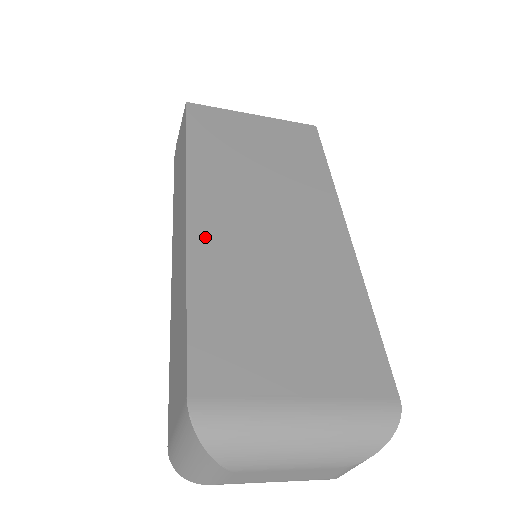
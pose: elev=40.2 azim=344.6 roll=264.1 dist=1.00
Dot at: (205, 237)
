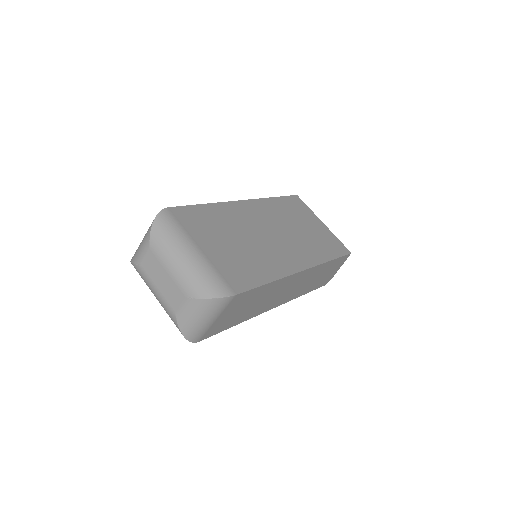
Dot at: (238, 208)
